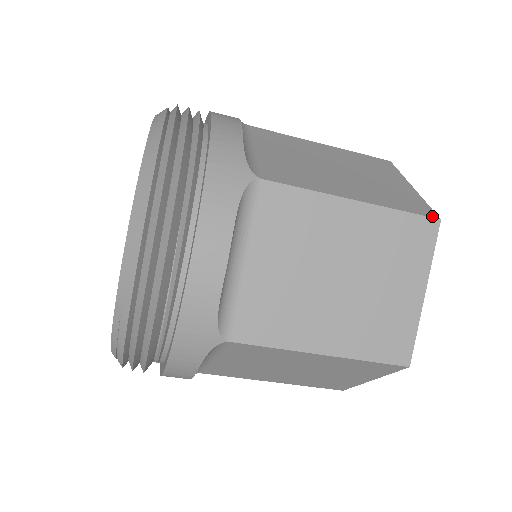
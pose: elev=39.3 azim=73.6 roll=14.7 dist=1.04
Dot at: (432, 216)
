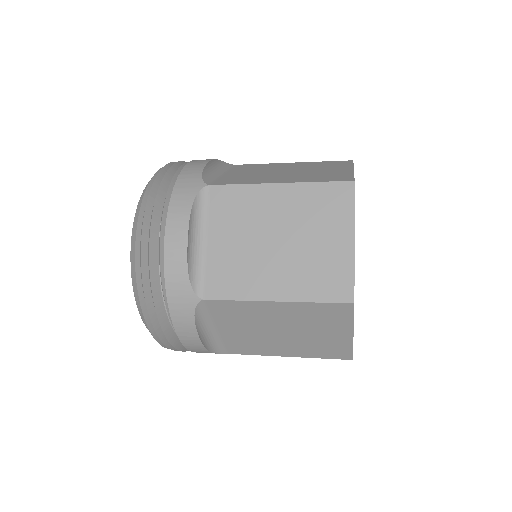
Dot at: (347, 180)
